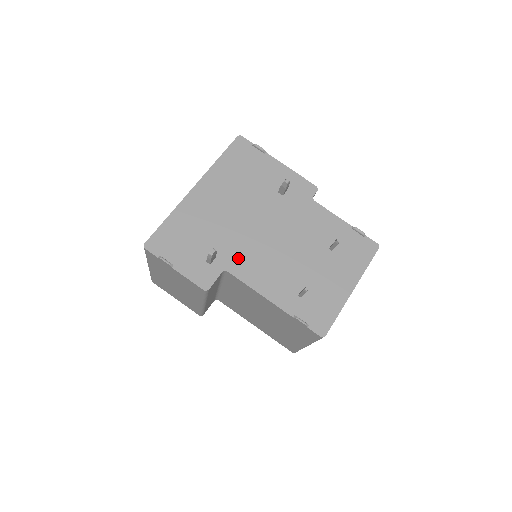
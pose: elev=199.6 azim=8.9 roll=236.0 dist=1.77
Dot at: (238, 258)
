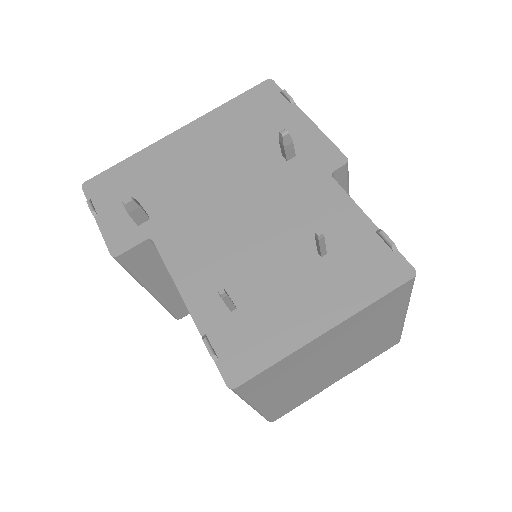
Dot at: (176, 228)
